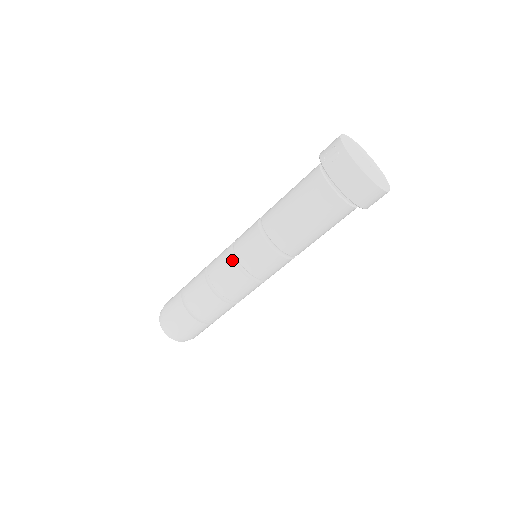
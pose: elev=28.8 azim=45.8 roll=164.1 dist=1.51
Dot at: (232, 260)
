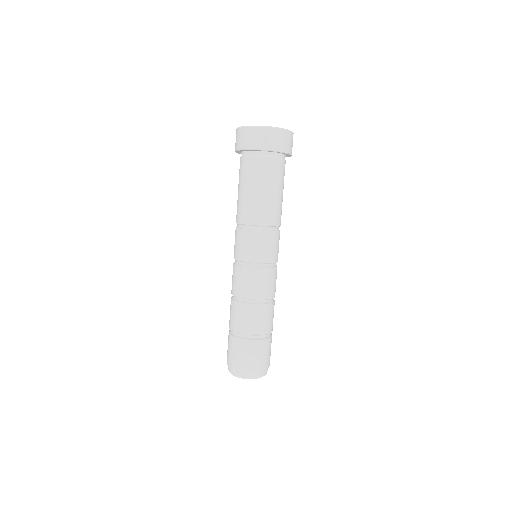
Dot at: (234, 265)
